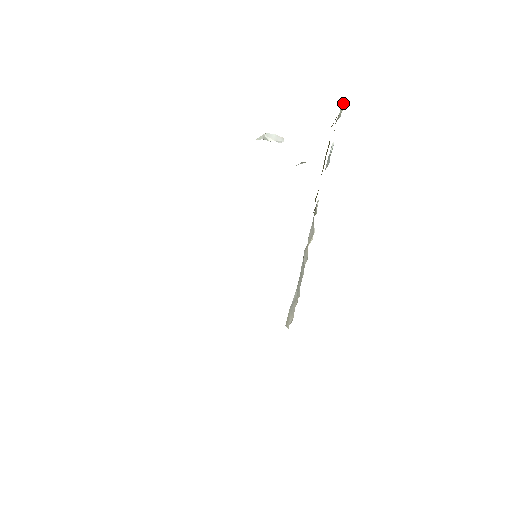
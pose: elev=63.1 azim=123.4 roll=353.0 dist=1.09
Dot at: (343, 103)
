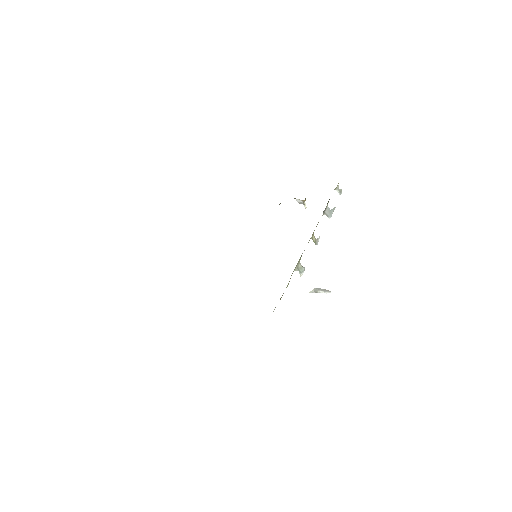
Dot at: occluded
